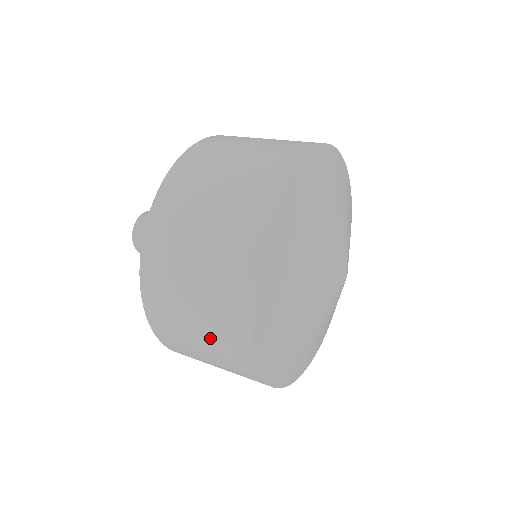
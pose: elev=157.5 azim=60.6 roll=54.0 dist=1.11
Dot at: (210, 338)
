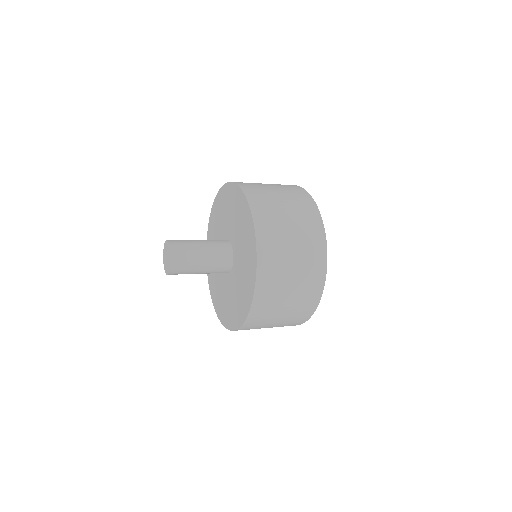
Dot at: (298, 294)
